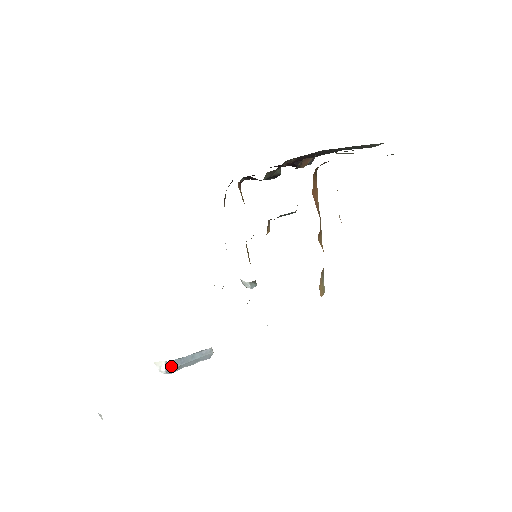
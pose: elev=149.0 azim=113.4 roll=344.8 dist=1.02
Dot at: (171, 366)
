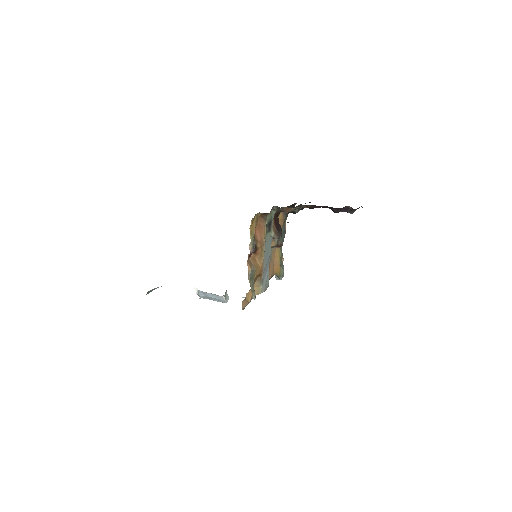
Dot at: (200, 293)
